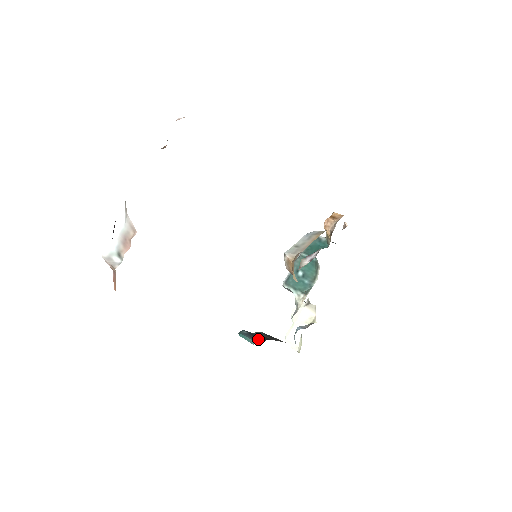
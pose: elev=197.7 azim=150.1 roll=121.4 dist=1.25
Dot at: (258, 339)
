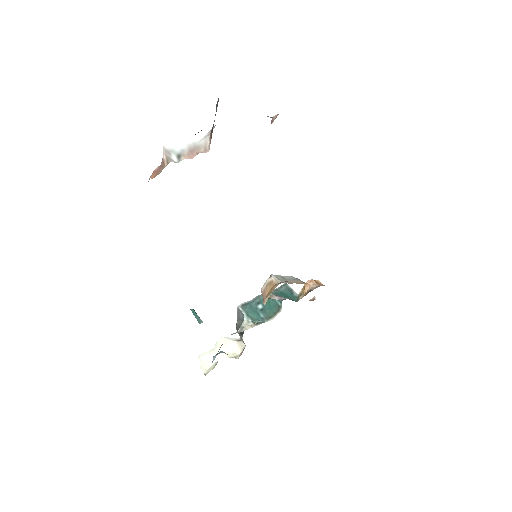
Dot at: occluded
